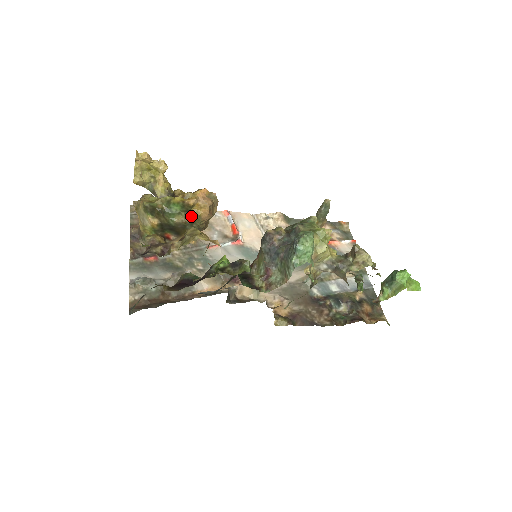
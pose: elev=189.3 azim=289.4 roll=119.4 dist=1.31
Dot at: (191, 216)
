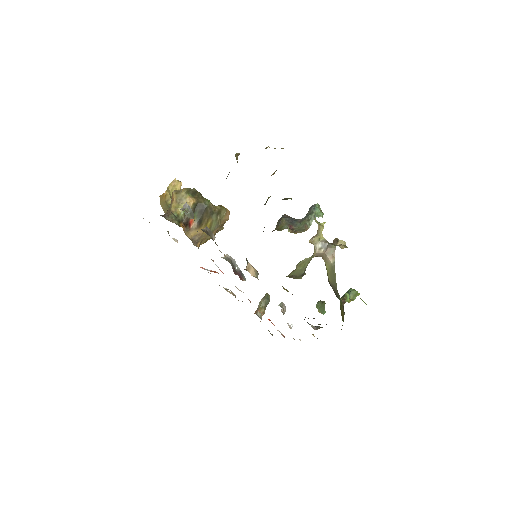
Dot at: (221, 207)
